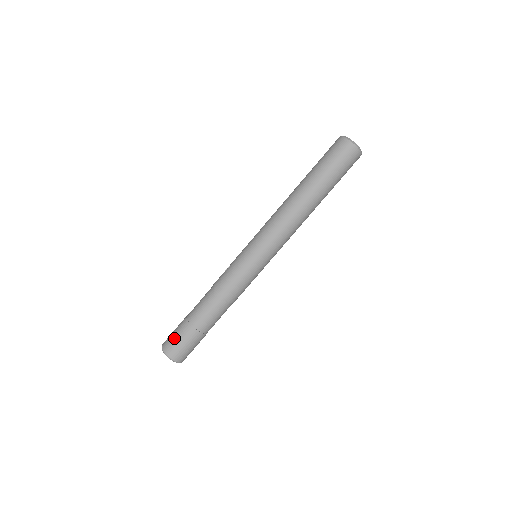
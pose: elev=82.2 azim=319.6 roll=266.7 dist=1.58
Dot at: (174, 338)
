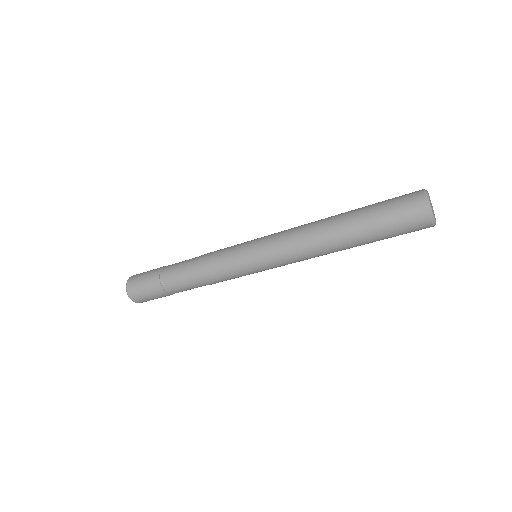
Dot at: (141, 289)
